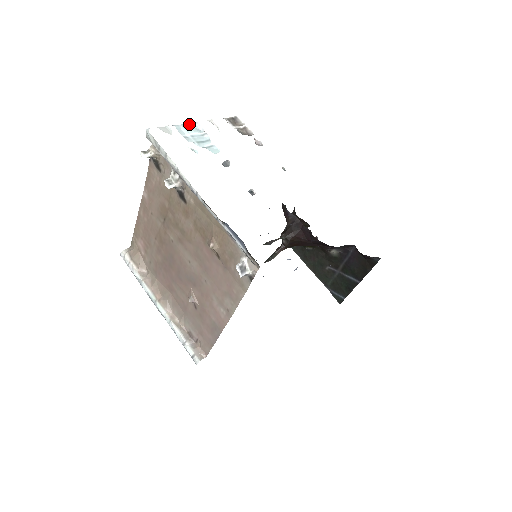
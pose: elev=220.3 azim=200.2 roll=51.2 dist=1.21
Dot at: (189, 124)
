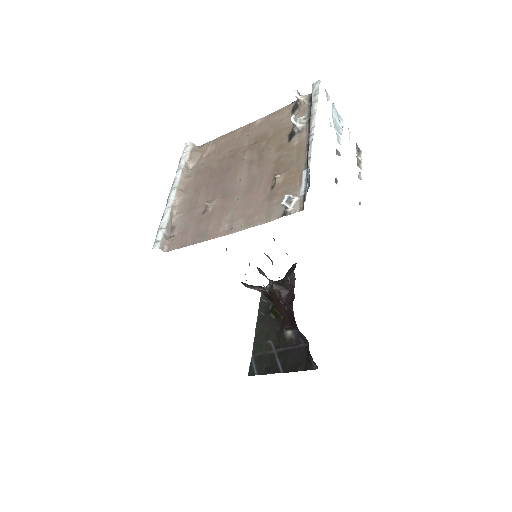
Dot at: occluded
